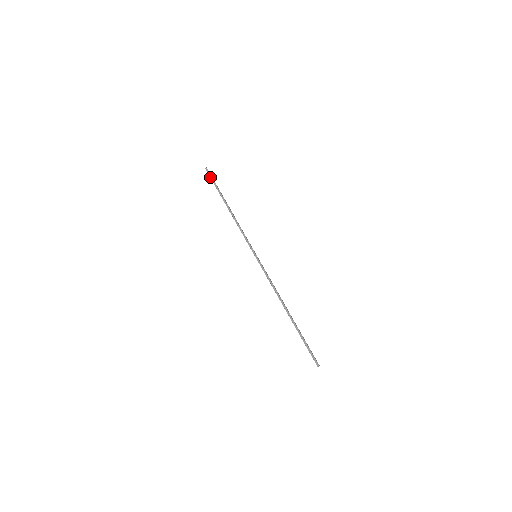
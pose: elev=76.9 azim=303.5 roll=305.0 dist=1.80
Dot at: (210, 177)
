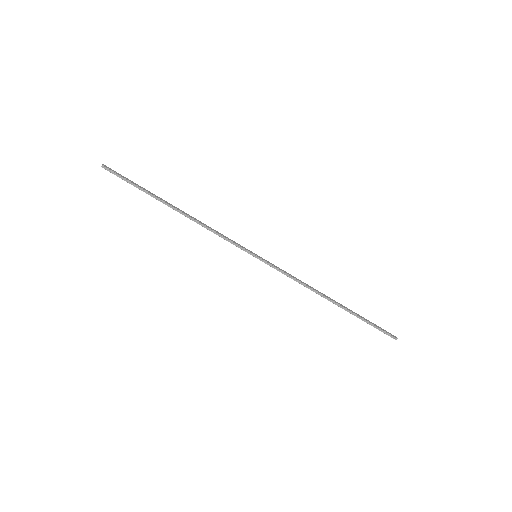
Dot at: occluded
